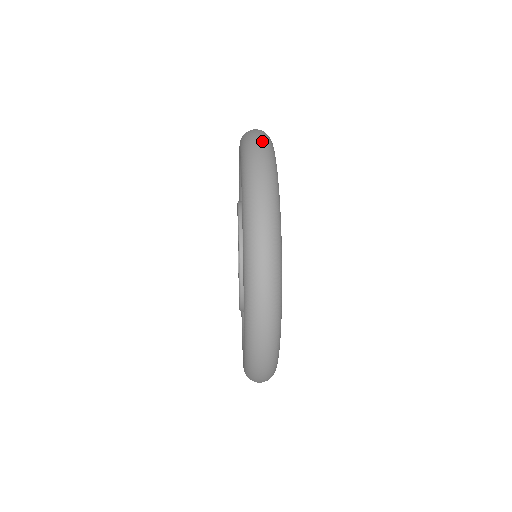
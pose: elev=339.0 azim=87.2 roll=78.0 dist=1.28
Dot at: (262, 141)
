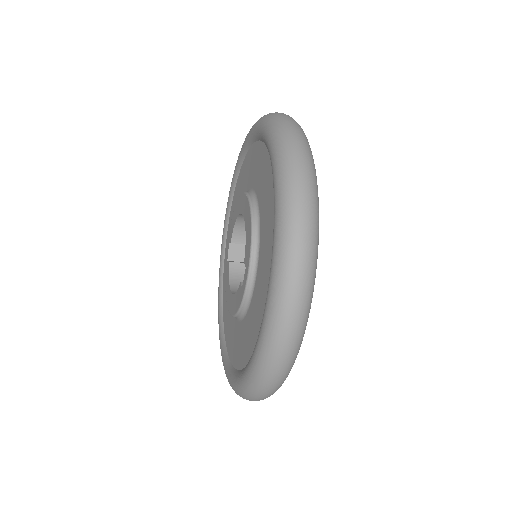
Dot at: occluded
